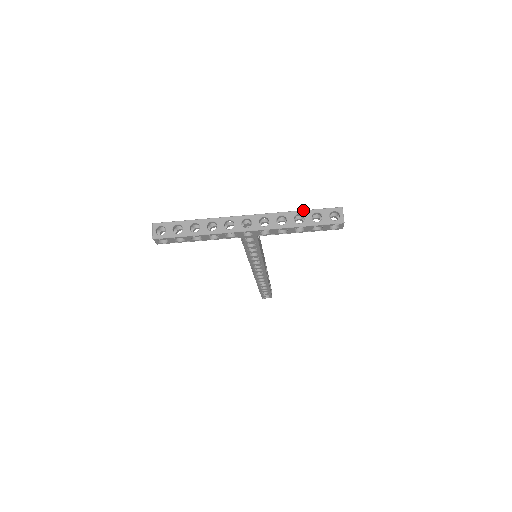
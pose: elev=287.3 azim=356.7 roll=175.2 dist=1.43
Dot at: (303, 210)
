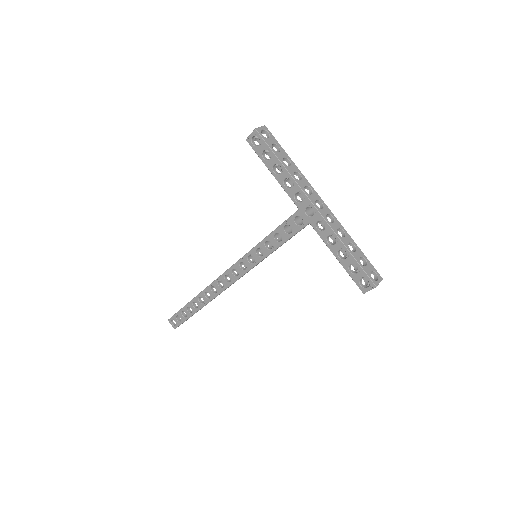
Dot at: occluded
